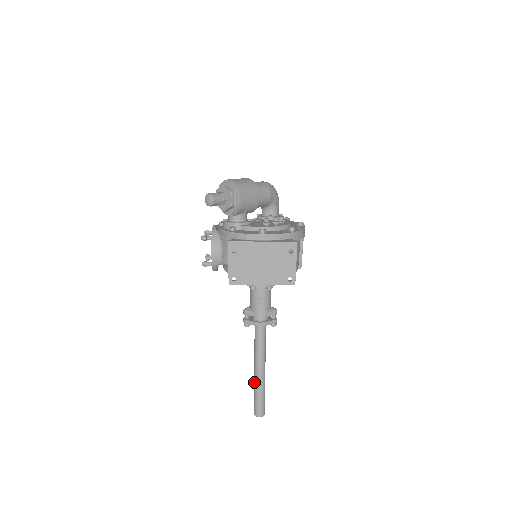
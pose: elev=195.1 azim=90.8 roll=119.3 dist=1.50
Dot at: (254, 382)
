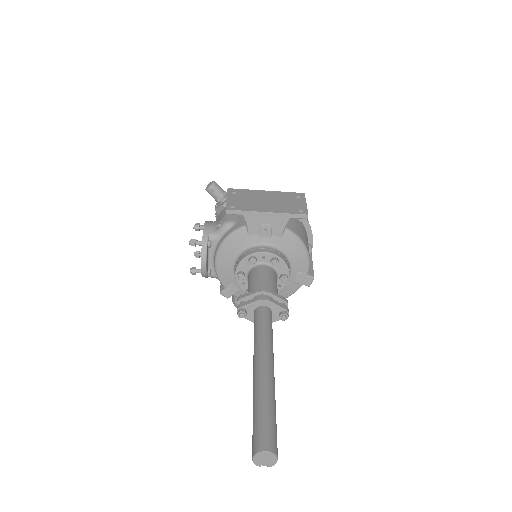
Dot at: (253, 389)
